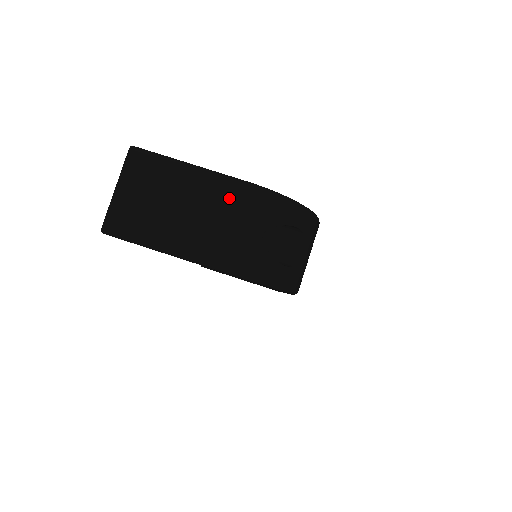
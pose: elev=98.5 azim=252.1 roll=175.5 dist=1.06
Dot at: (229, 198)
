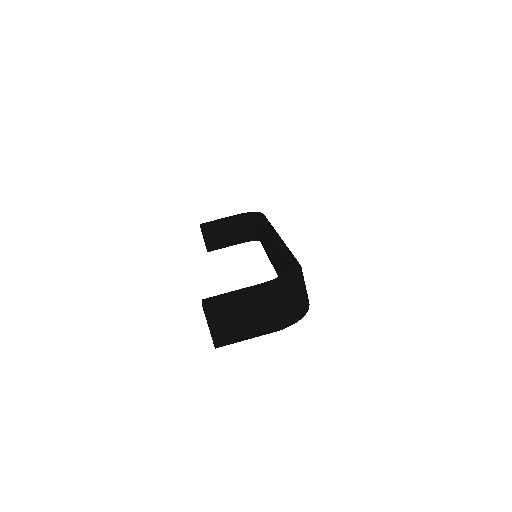
Dot at: (263, 302)
